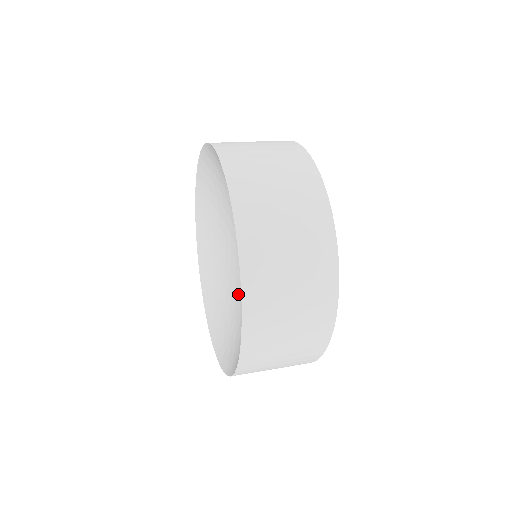
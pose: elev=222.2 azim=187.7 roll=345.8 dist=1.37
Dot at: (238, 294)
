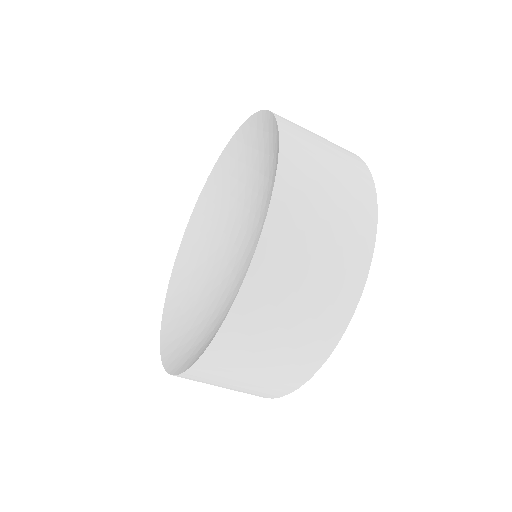
Dot at: (225, 291)
